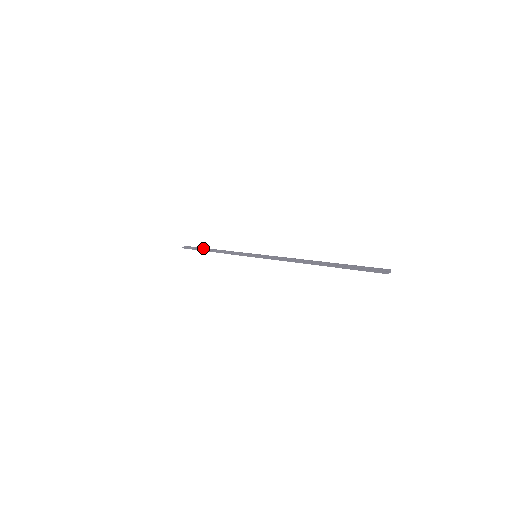
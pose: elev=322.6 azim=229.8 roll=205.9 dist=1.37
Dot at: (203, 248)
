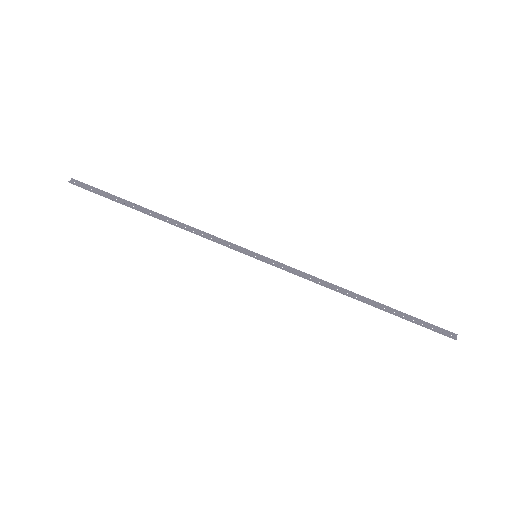
Dot at: (127, 201)
